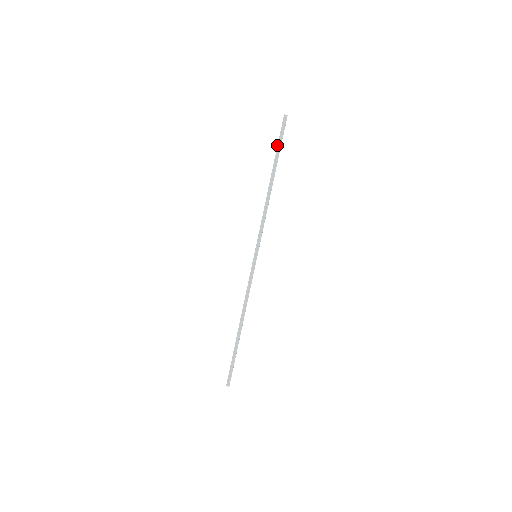
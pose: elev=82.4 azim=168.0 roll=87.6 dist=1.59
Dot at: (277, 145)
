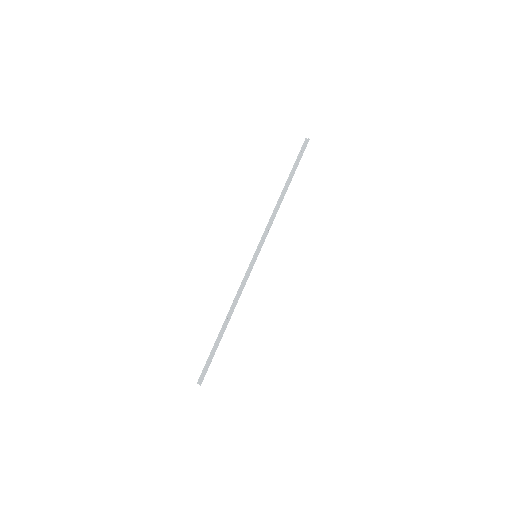
Dot at: (297, 161)
